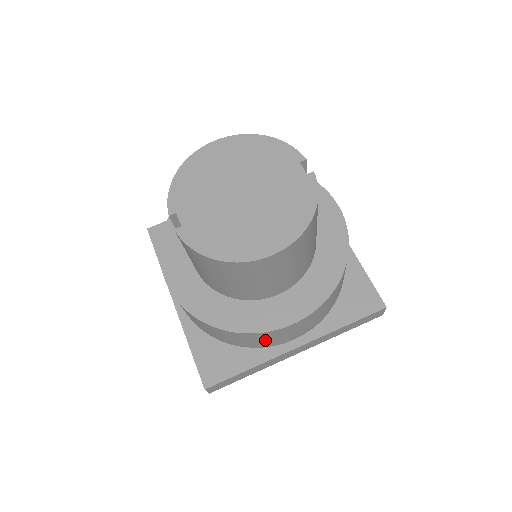
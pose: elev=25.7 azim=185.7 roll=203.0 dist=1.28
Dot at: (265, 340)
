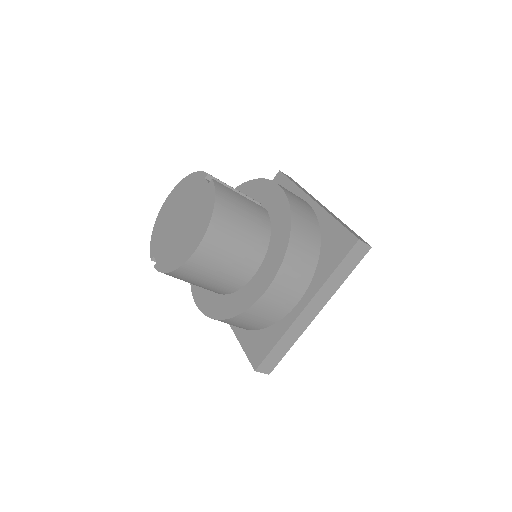
Dot at: (267, 313)
